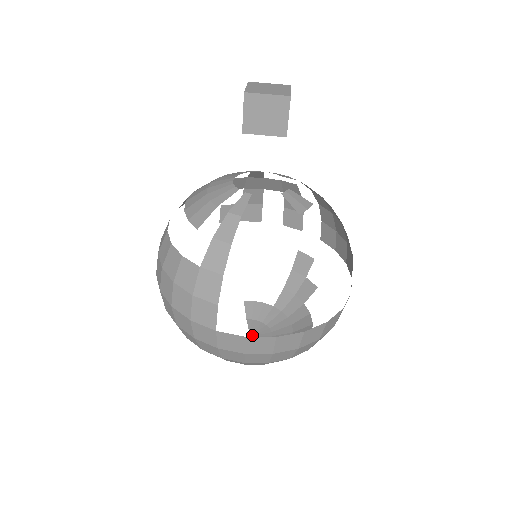
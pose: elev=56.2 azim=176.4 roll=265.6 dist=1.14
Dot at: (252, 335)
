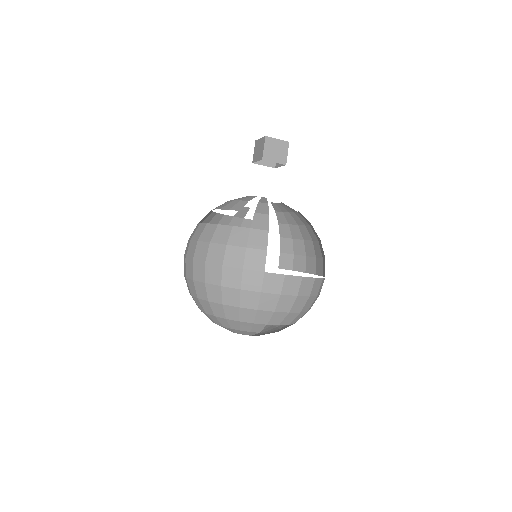
Dot at: occluded
